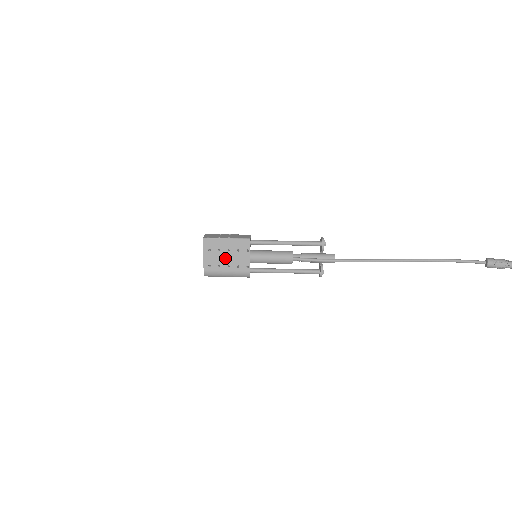
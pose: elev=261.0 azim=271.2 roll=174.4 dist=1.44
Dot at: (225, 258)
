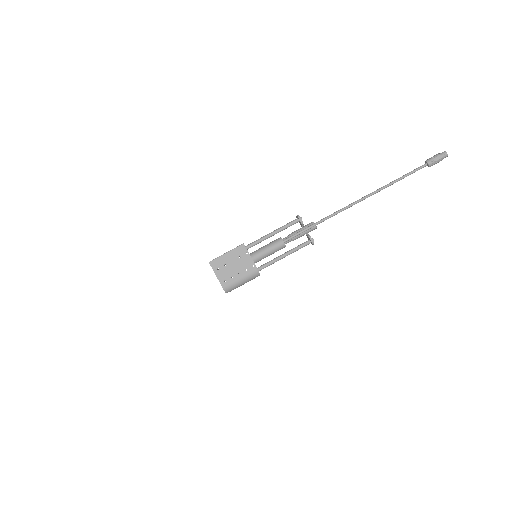
Dot at: (233, 269)
